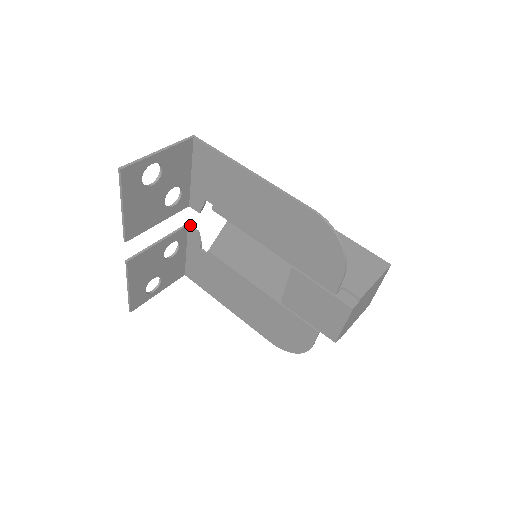
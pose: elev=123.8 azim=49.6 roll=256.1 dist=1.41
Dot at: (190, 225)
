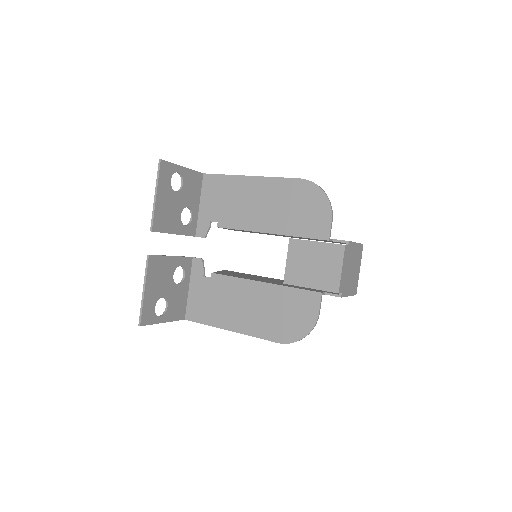
Dot at: (195, 257)
